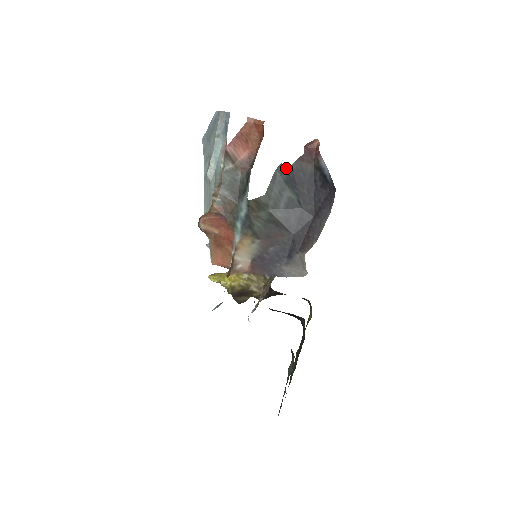
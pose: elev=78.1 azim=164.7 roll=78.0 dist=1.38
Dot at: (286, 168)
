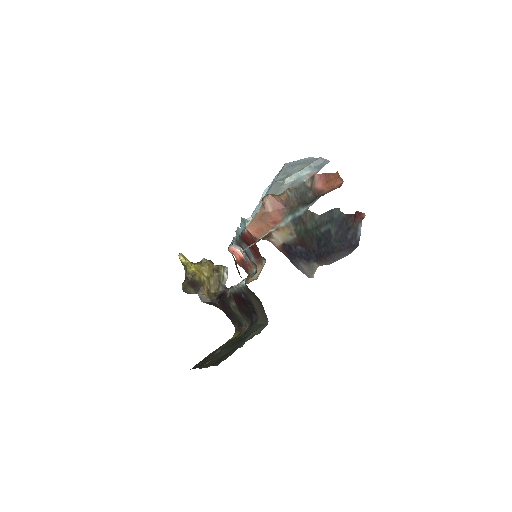
Dot at: (340, 213)
